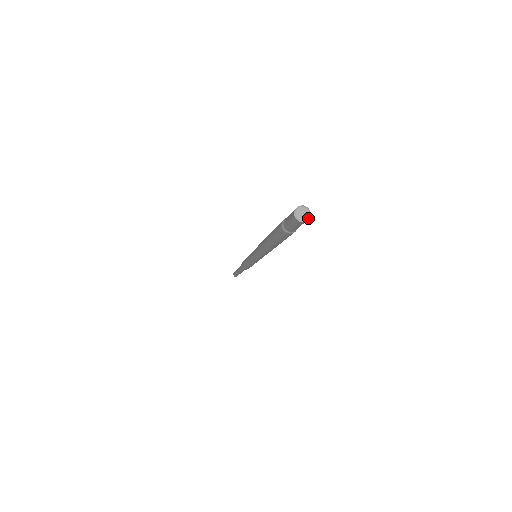
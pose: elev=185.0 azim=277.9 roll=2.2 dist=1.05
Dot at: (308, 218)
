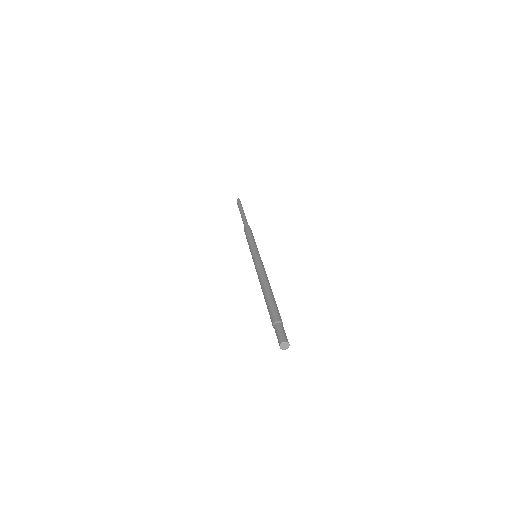
Dot at: occluded
